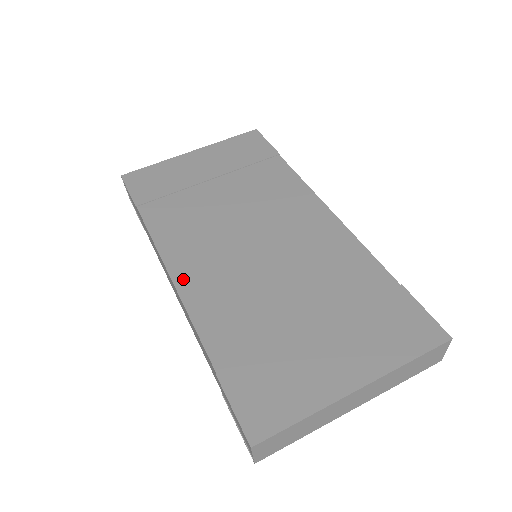
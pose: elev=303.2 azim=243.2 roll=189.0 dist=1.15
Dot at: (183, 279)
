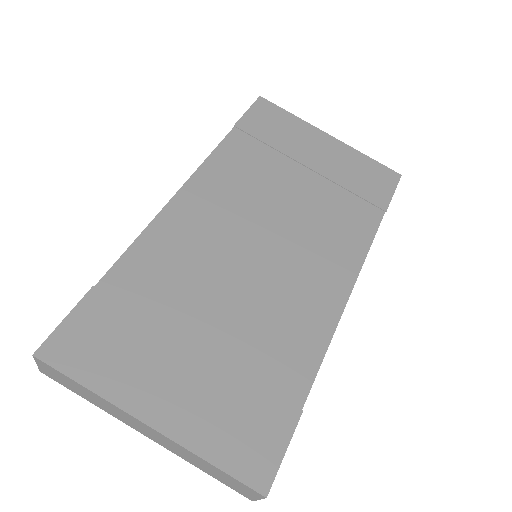
Dot at: (180, 205)
